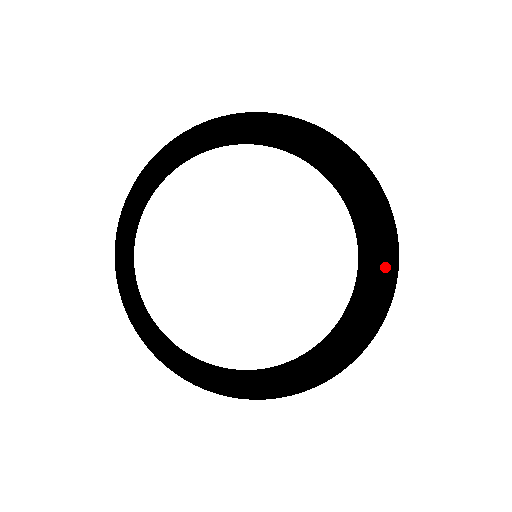
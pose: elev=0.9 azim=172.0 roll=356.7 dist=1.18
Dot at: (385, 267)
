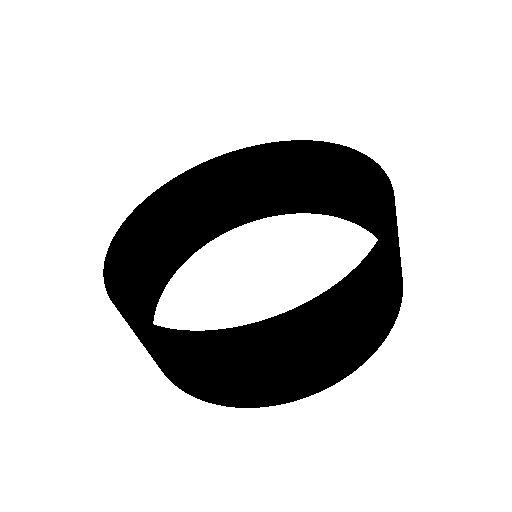
Dot at: (342, 165)
